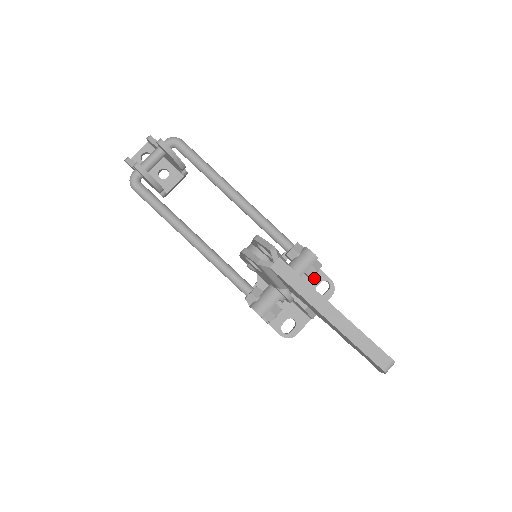
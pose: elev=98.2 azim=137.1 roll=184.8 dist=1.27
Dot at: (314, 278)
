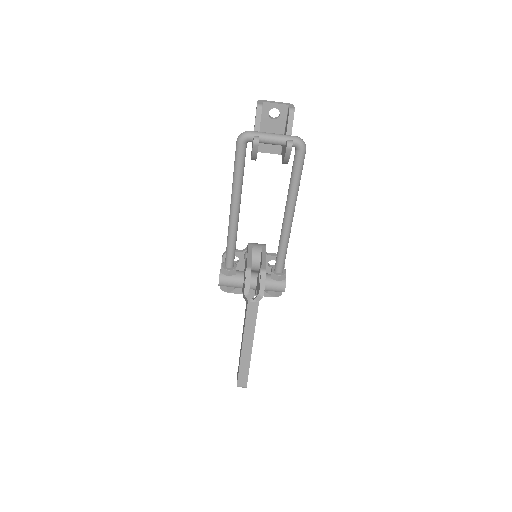
Dot at: occluded
